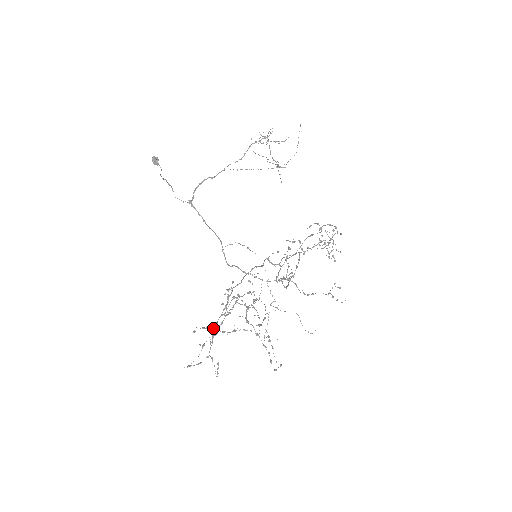
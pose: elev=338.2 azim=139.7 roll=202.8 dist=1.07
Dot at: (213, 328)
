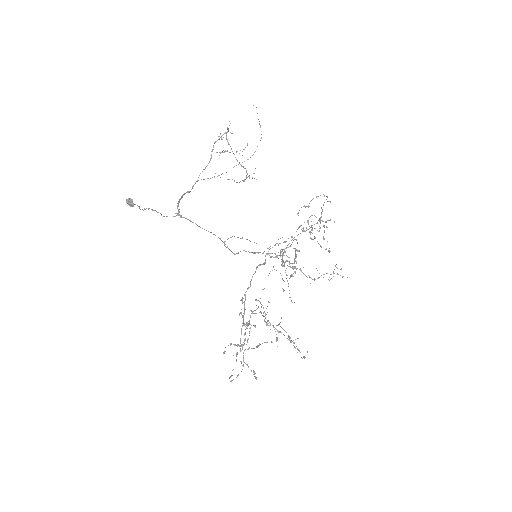
Dot at: (239, 346)
